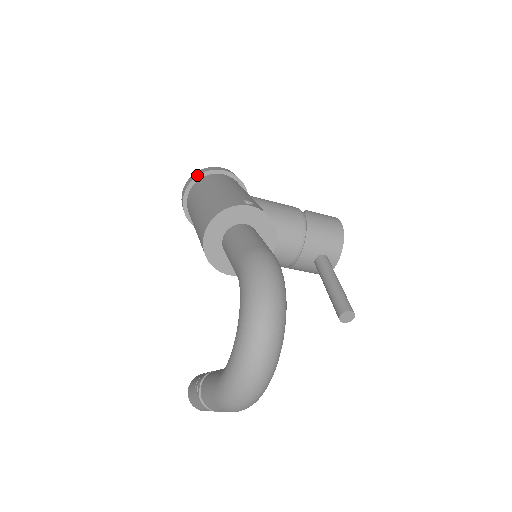
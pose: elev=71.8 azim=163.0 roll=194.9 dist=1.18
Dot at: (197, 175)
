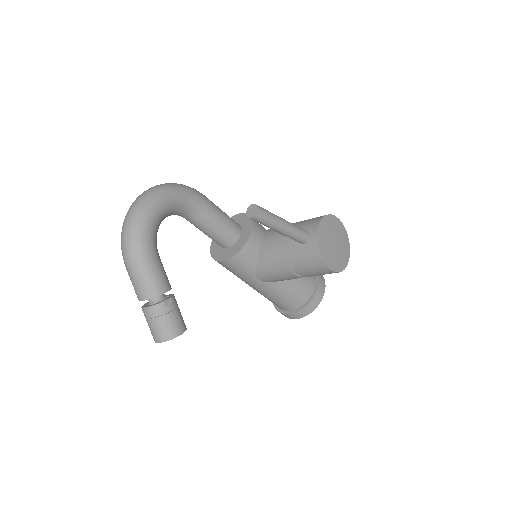
Dot at: occluded
